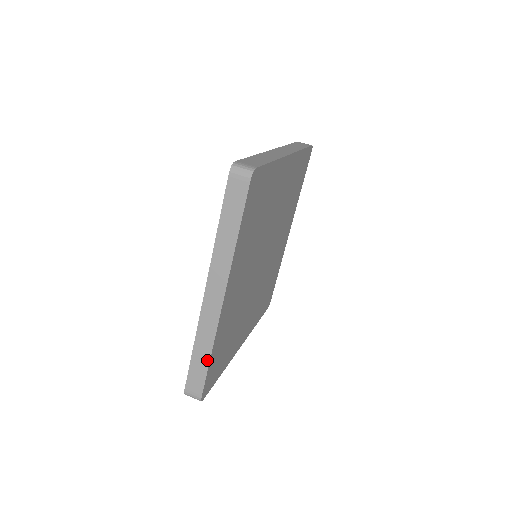
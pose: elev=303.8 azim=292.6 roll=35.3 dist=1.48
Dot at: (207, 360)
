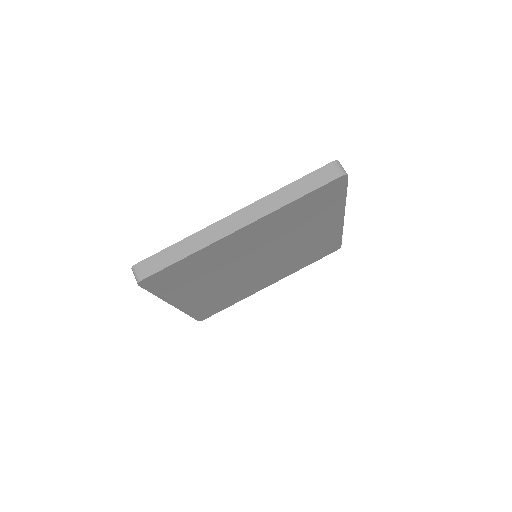
Dot at: occluded
